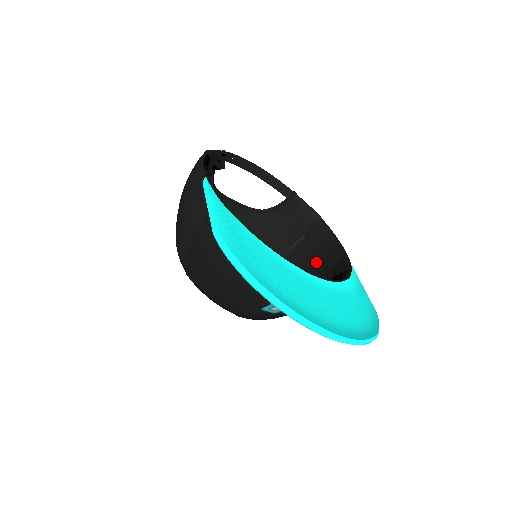
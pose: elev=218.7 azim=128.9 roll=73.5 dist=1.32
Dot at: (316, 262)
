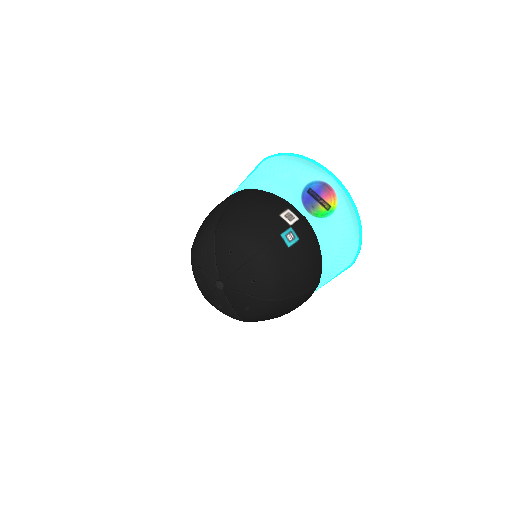
Dot at: occluded
